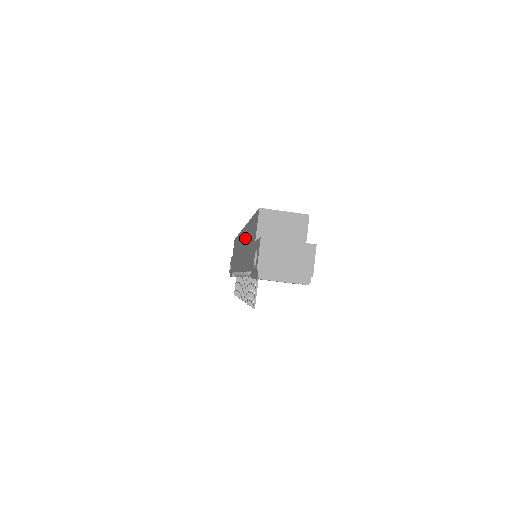
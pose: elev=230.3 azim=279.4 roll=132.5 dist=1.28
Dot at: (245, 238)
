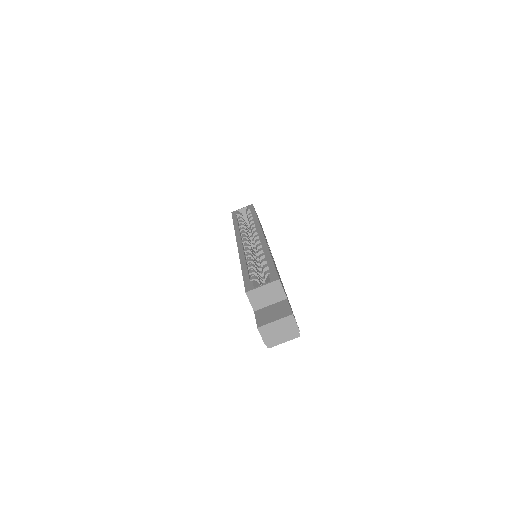
Dot at: occluded
